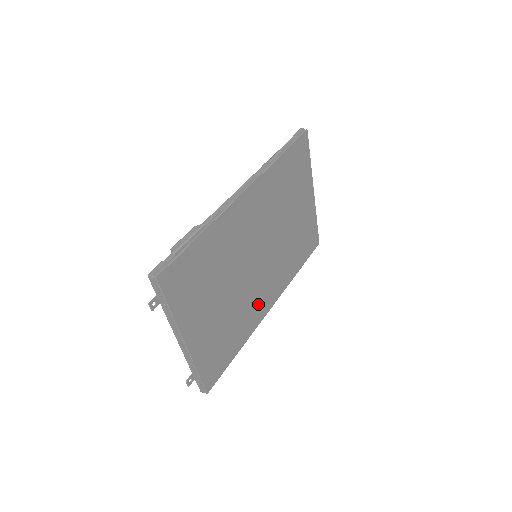
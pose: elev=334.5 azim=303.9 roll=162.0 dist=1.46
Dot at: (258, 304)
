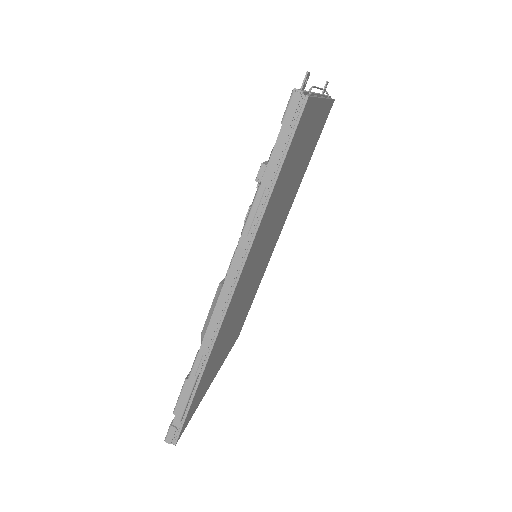
Dot at: (267, 259)
